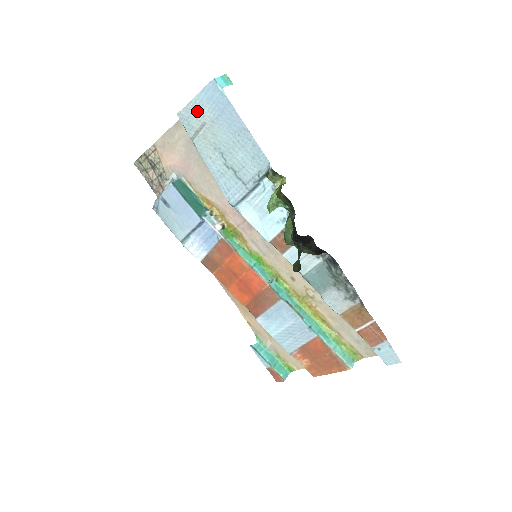
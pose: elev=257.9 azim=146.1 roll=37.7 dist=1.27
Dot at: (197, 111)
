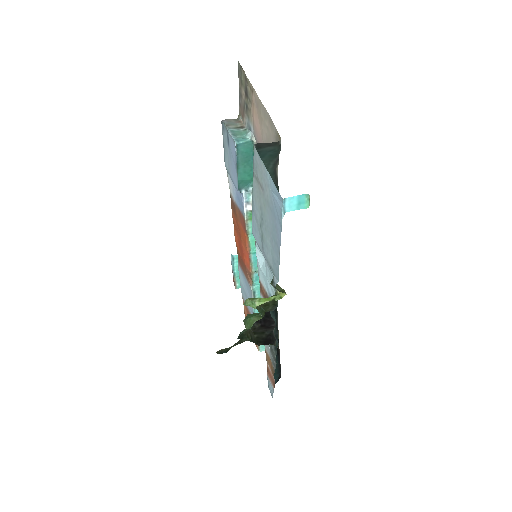
Dot at: (264, 177)
